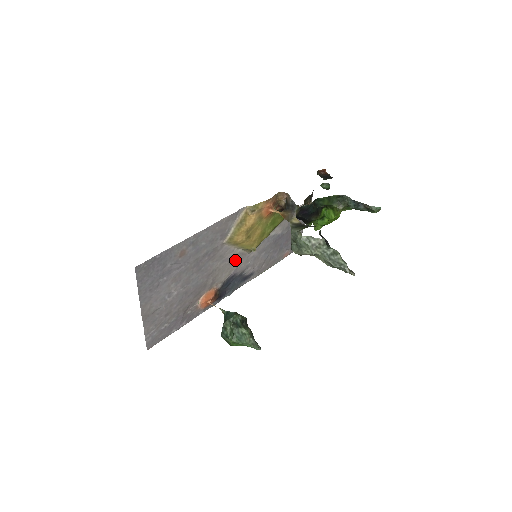
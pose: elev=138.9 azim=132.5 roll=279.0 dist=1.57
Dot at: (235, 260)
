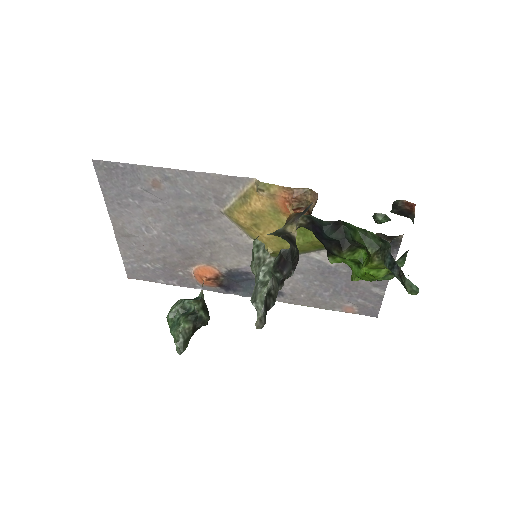
Dot at: (247, 251)
